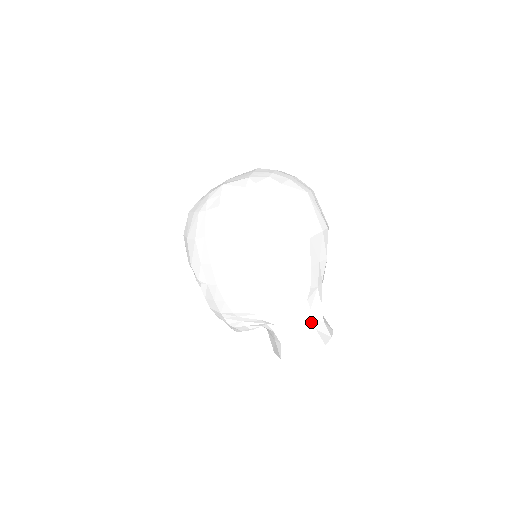
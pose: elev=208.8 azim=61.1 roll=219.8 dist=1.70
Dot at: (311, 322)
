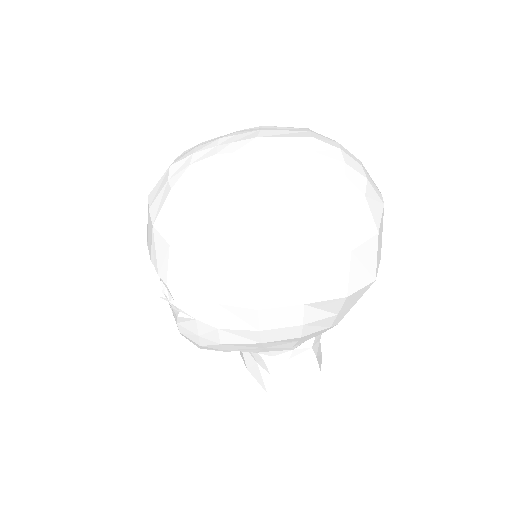
Dot at: (313, 350)
